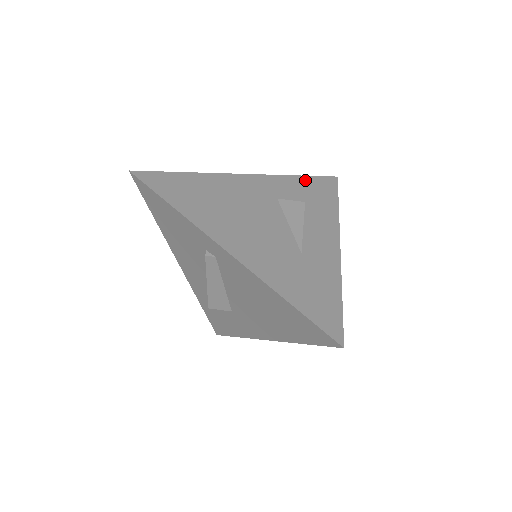
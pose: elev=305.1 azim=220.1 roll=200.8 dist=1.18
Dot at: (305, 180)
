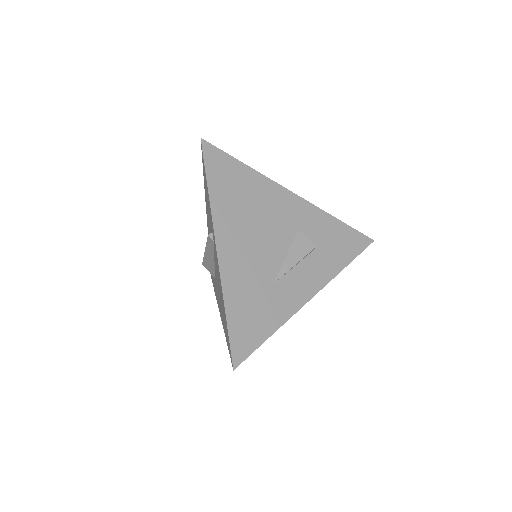
Dot at: (340, 227)
